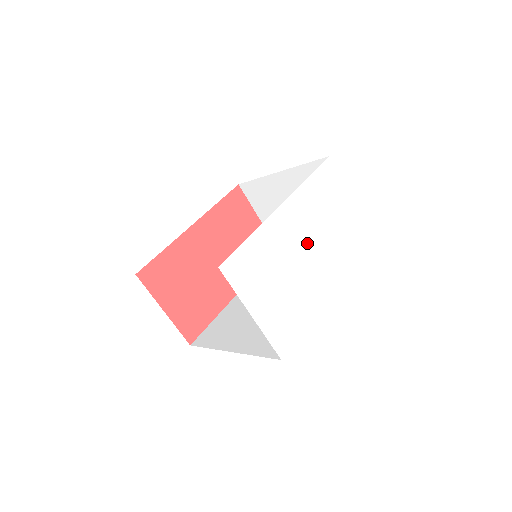
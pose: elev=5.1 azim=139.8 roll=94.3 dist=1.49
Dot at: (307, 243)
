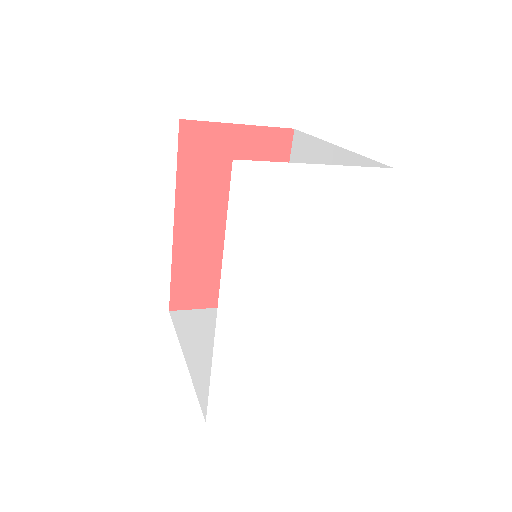
Dot at: (288, 296)
